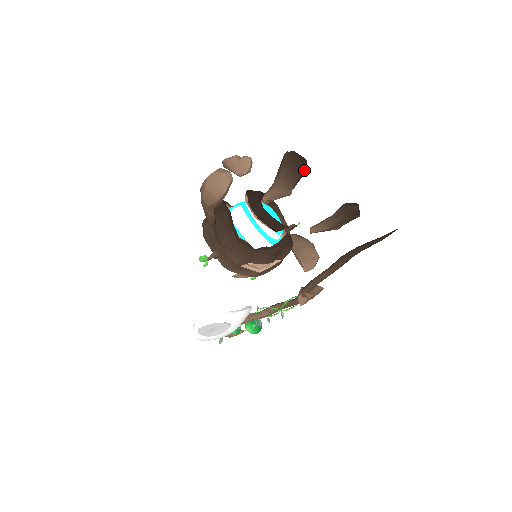
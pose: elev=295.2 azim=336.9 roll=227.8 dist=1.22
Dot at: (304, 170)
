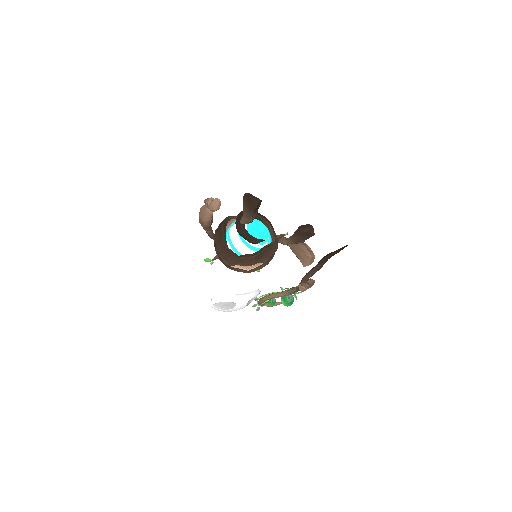
Dot at: (255, 207)
